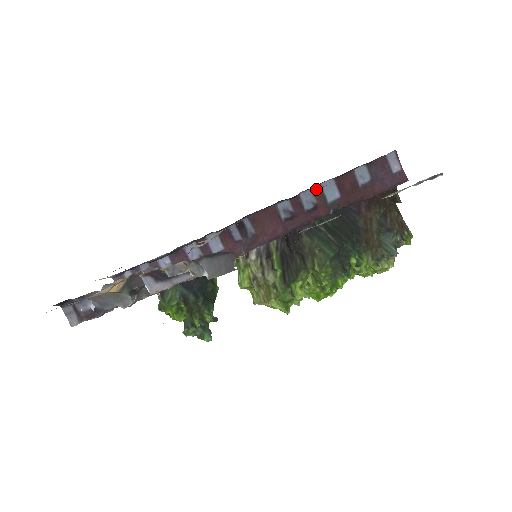
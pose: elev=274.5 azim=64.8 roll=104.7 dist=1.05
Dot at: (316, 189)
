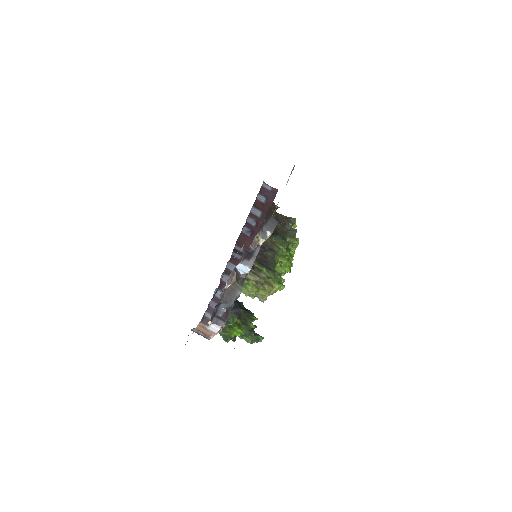
Dot at: (250, 215)
